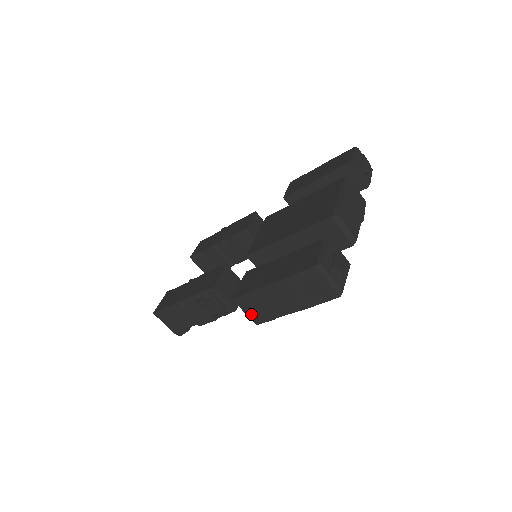
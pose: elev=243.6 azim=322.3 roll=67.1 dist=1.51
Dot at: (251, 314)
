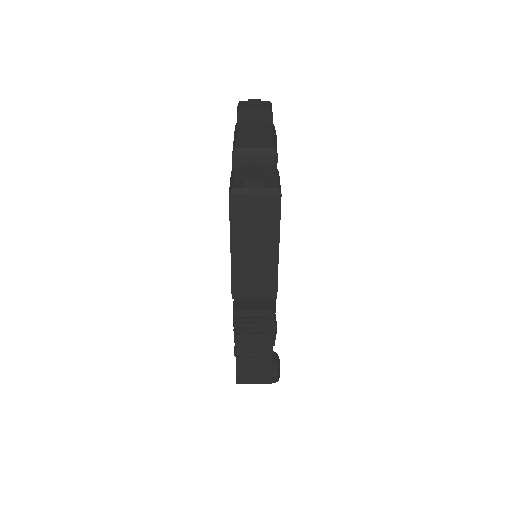
Dot at: (260, 294)
